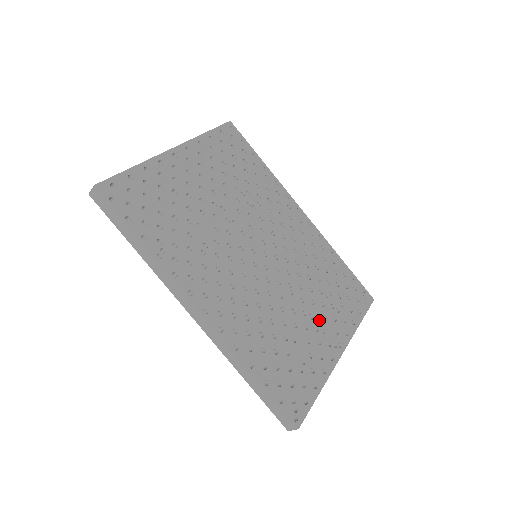
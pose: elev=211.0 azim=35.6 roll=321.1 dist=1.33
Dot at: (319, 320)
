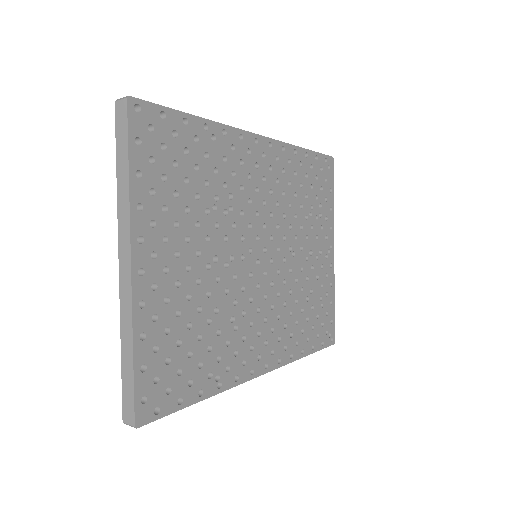
Dot at: (315, 247)
